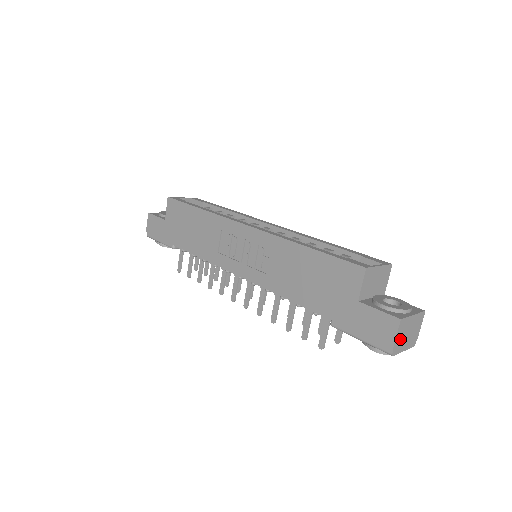
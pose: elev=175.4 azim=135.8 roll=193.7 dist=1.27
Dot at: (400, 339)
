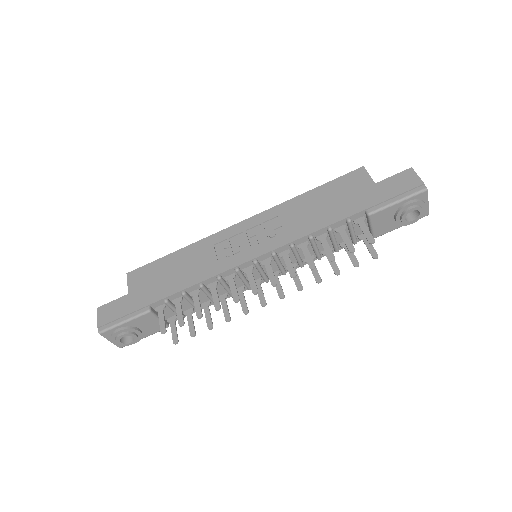
Dot at: occluded
